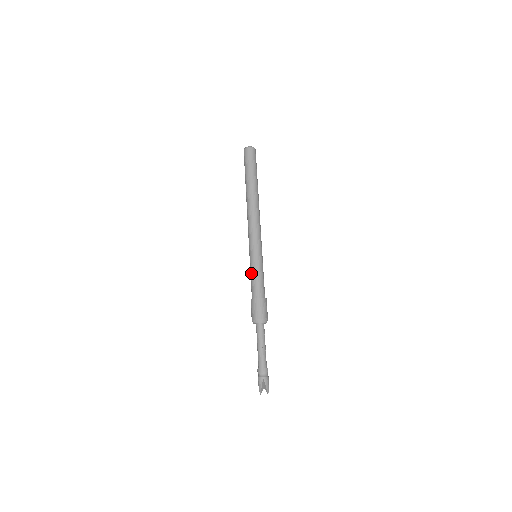
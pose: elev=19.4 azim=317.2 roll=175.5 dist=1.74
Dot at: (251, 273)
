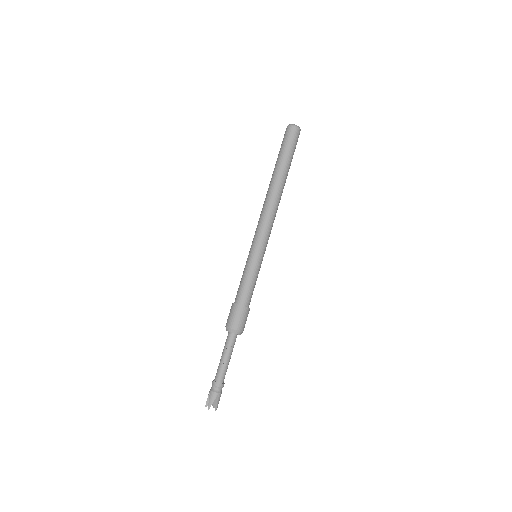
Dot at: occluded
